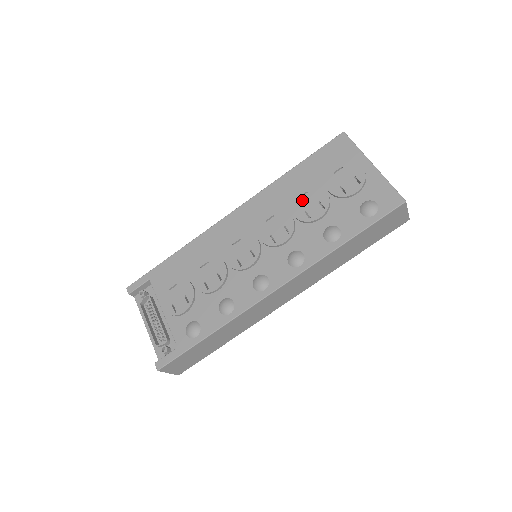
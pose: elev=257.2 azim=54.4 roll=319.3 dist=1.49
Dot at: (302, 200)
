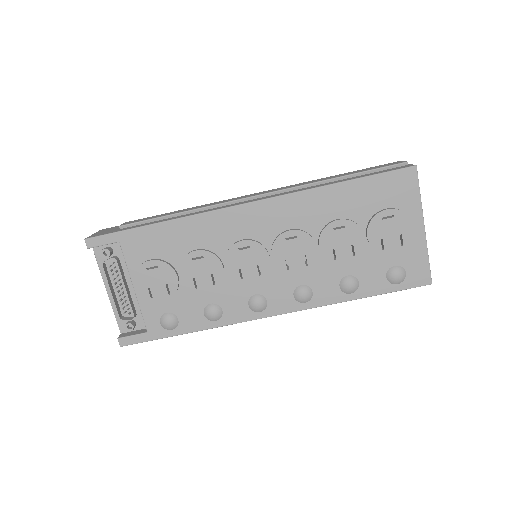
Dot at: (335, 234)
